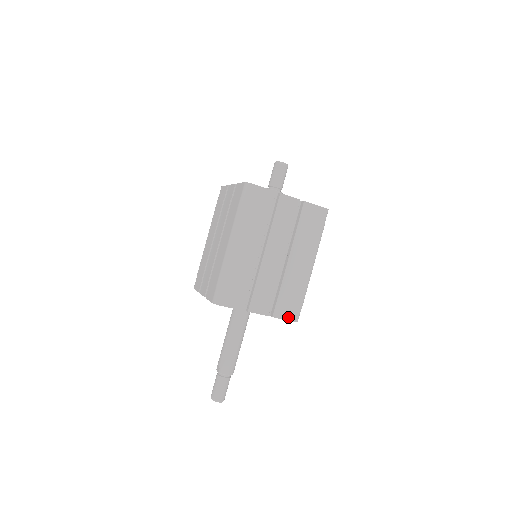
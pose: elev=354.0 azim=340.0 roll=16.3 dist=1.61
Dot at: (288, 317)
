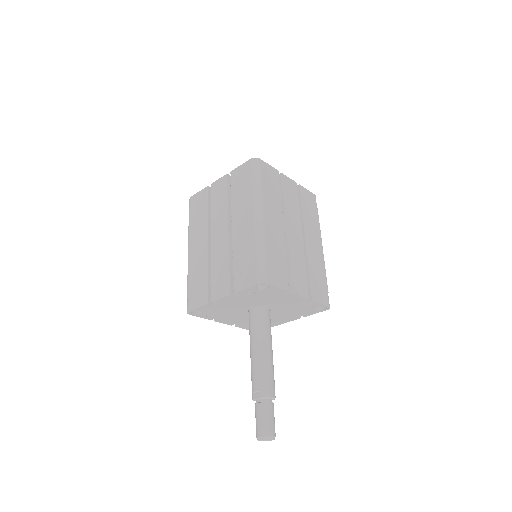
Dot at: (323, 301)
